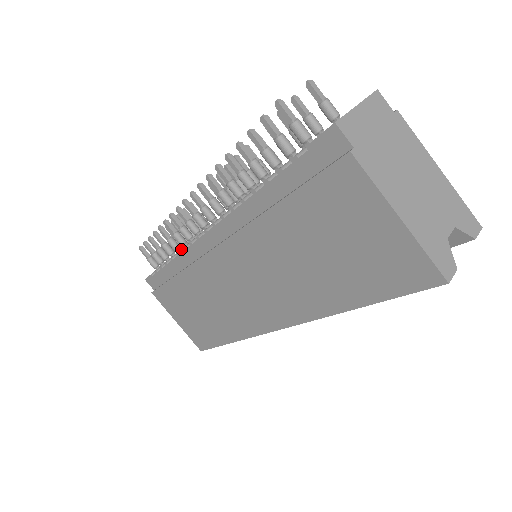
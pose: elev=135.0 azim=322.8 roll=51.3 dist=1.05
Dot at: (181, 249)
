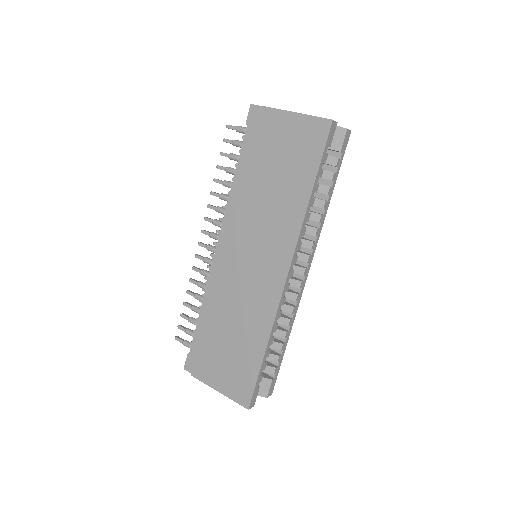
Dot at: occluded
